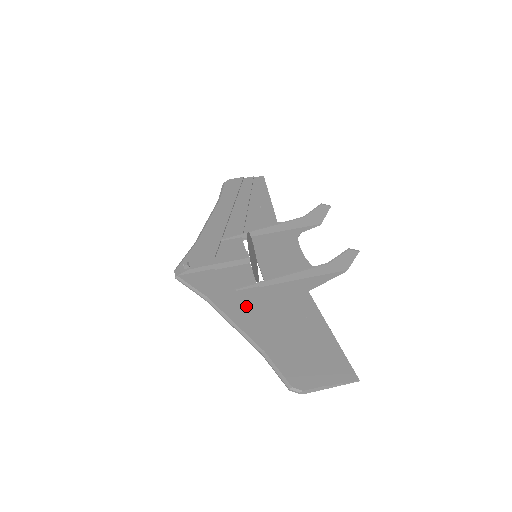
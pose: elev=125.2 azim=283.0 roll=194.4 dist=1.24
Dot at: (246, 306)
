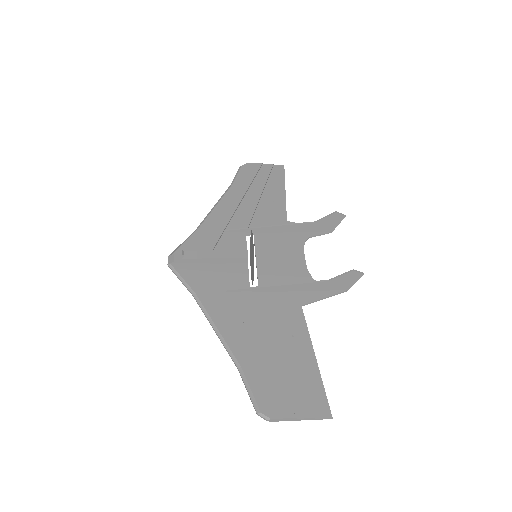
Dot at: (233, 311)
